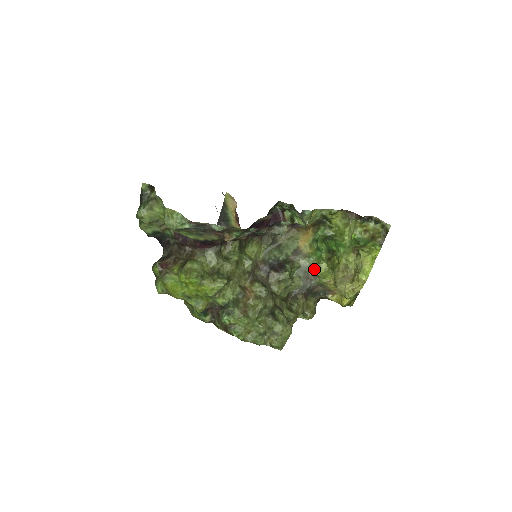
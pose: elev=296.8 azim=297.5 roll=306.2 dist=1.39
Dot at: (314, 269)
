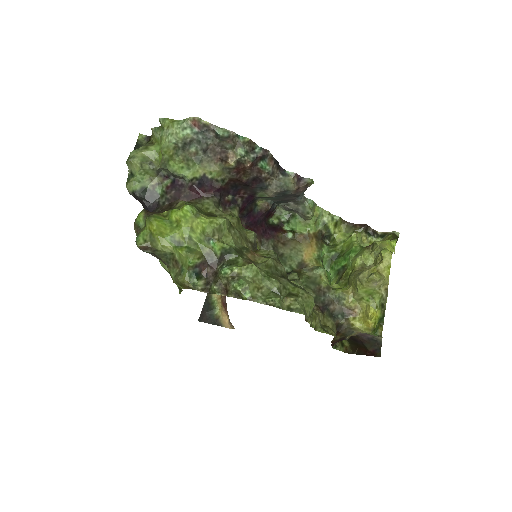
Dot at: (325, 282)
